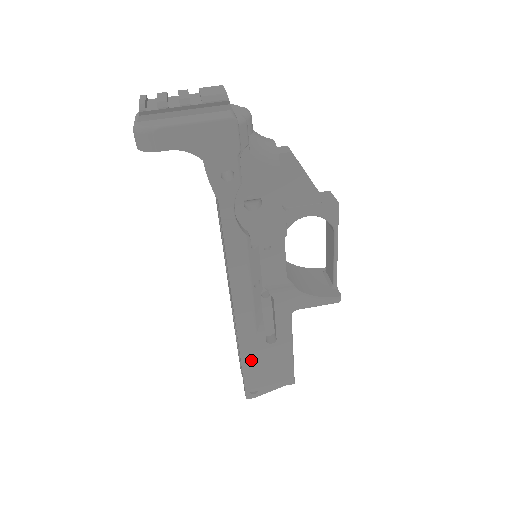
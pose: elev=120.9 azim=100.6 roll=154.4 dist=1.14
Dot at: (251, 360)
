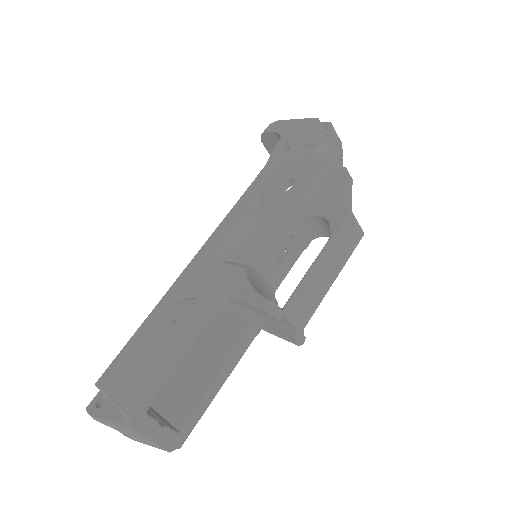
Dot at: (143, 335)
